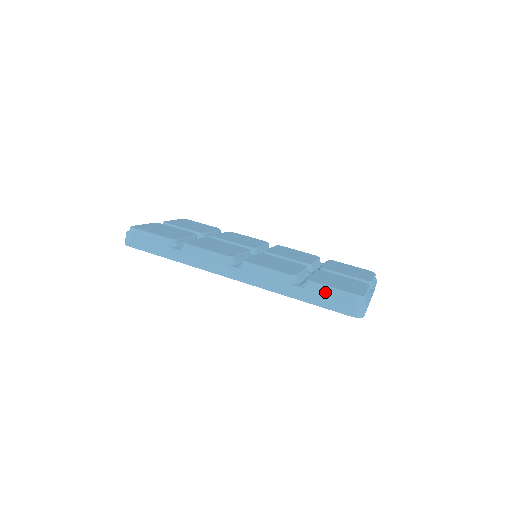
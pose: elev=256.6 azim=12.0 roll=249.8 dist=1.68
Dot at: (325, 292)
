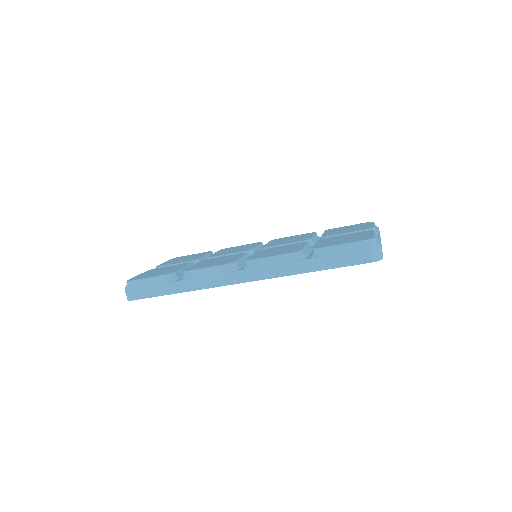
Dot at: (336, 252)
